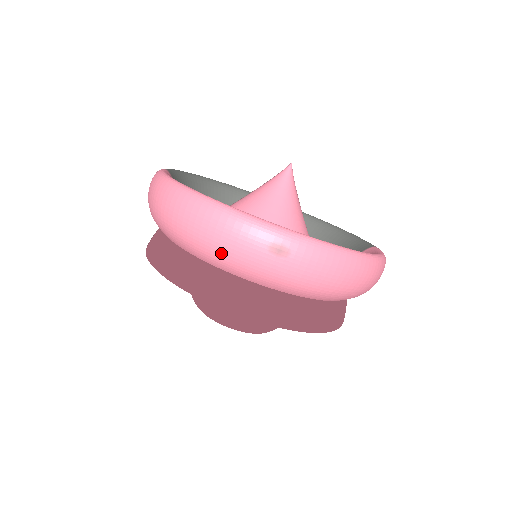
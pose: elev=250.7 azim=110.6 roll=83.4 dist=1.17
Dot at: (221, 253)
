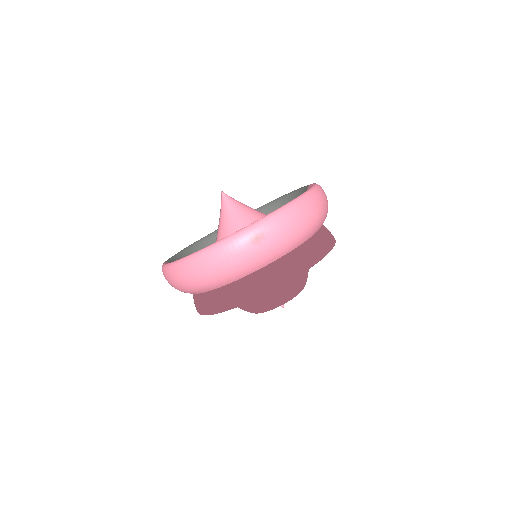
Dot at: (233, 270)
